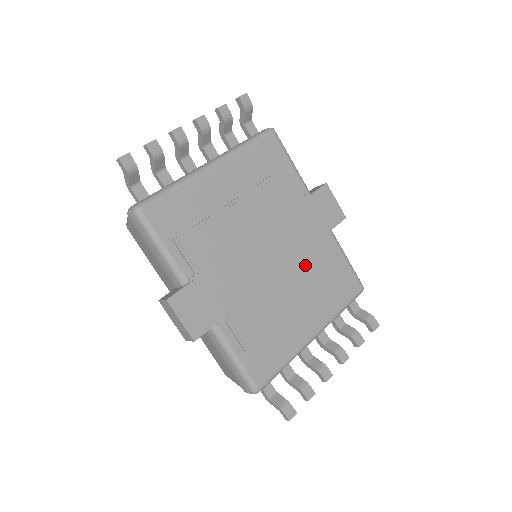
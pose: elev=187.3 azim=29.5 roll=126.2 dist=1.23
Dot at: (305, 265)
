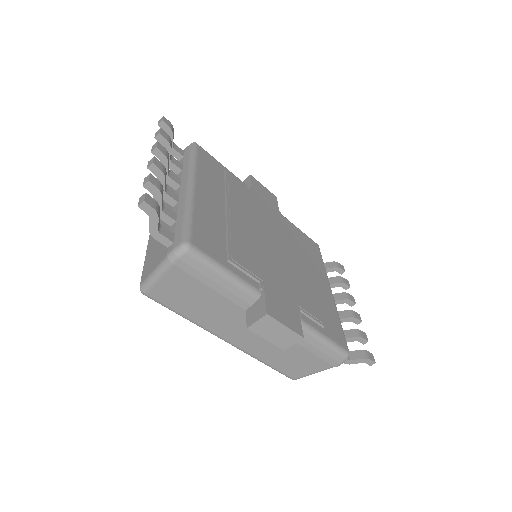
Dot at: (291, 242)
